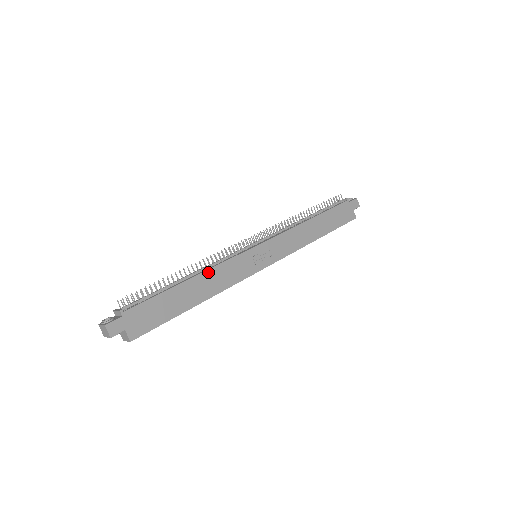
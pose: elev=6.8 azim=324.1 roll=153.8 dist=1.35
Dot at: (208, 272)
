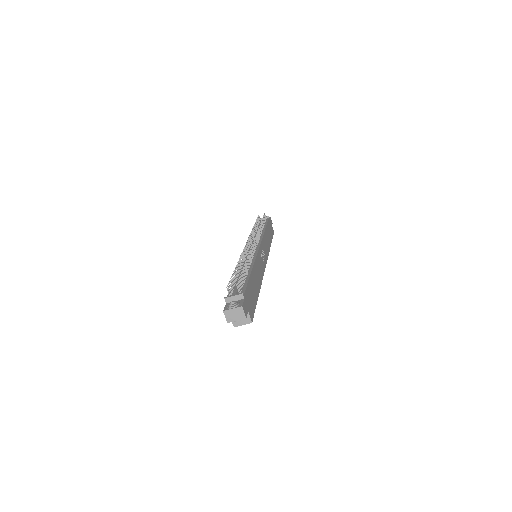
Dot at: (255, 264)
